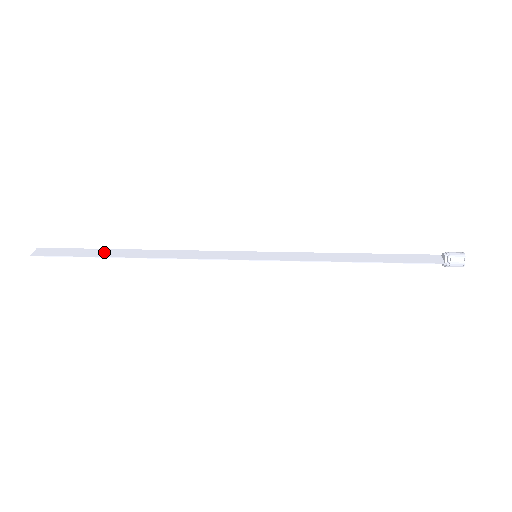
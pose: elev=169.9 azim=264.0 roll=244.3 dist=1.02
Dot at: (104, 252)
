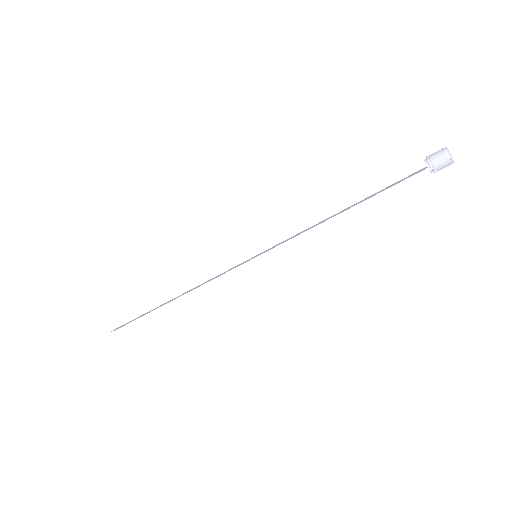
Dot at: (152, 310)
